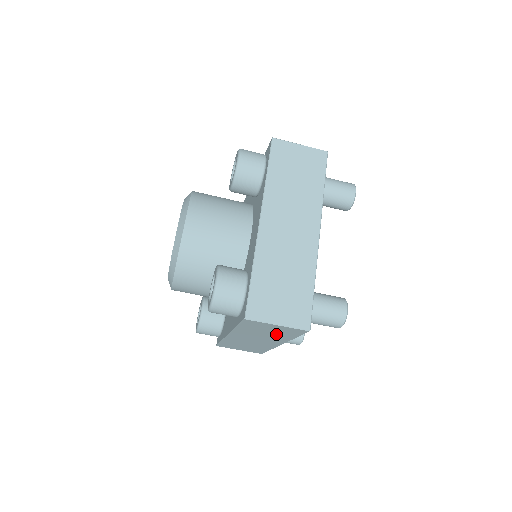
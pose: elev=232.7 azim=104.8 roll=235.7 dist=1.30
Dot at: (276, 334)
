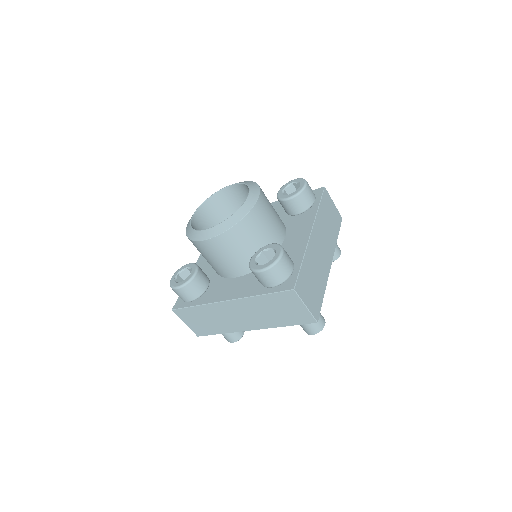
Dot at: (279, 316)
